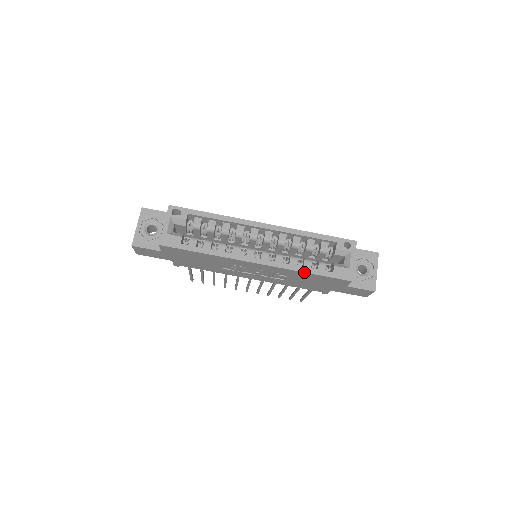
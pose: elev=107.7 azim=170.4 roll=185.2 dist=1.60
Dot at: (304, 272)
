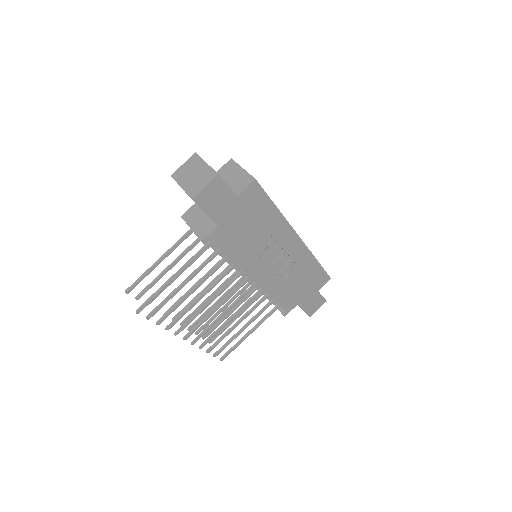
Dot at: (316, 259)
